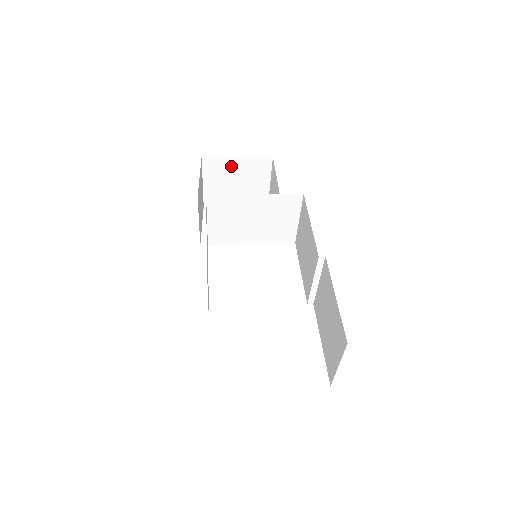
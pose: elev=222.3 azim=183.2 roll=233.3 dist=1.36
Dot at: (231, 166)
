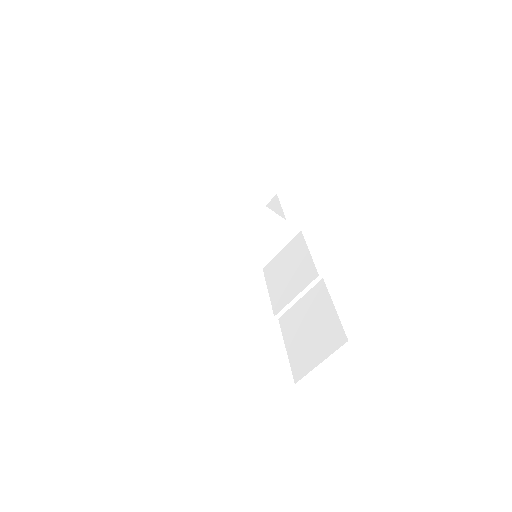
Dot at: (243, 181)
